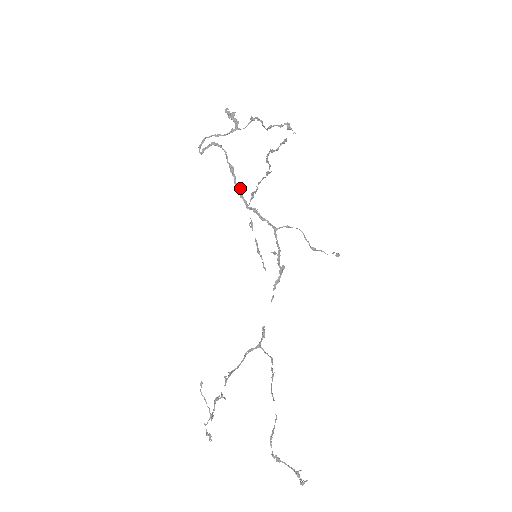
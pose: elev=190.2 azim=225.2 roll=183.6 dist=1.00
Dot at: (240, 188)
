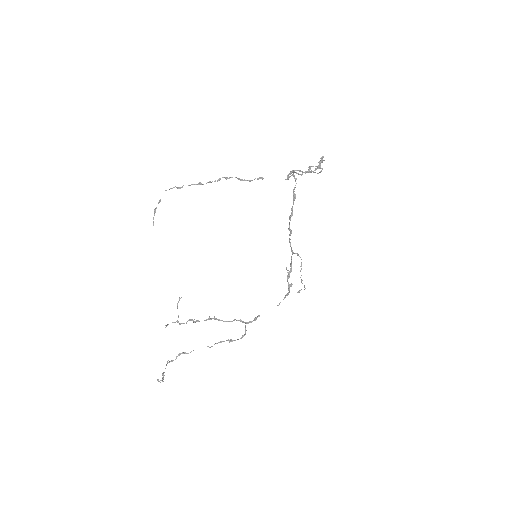
Dot at: (292, 213)
